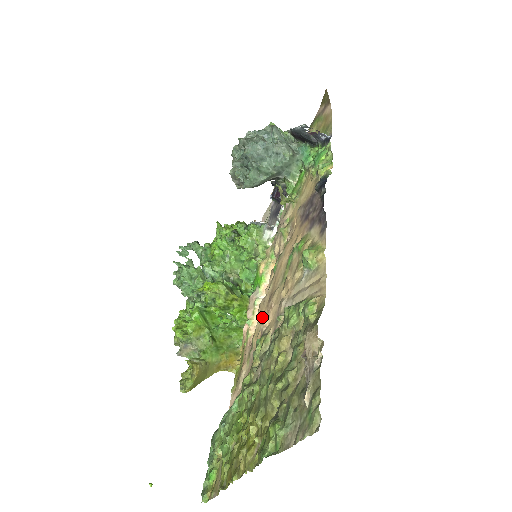
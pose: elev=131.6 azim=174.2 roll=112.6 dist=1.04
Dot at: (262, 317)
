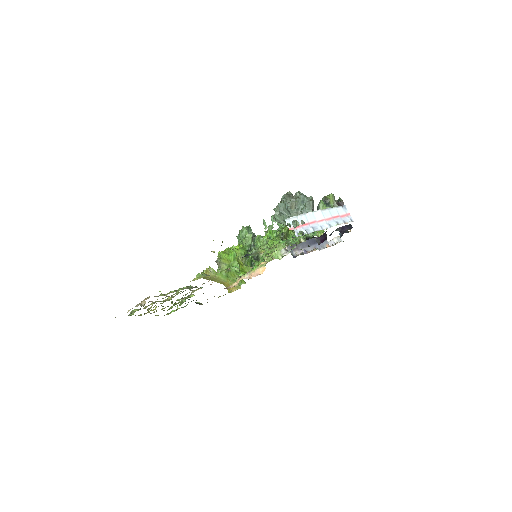
Dot at: occluded
